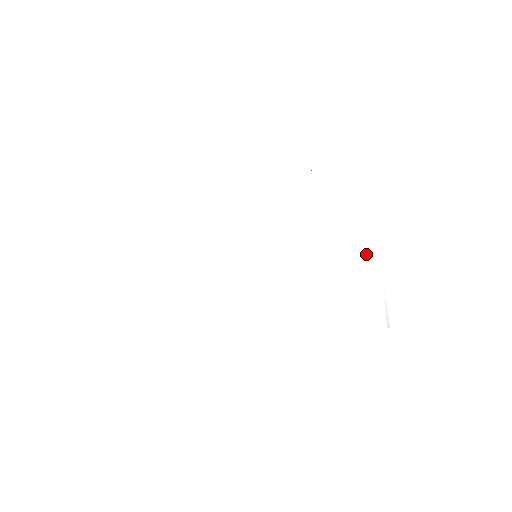
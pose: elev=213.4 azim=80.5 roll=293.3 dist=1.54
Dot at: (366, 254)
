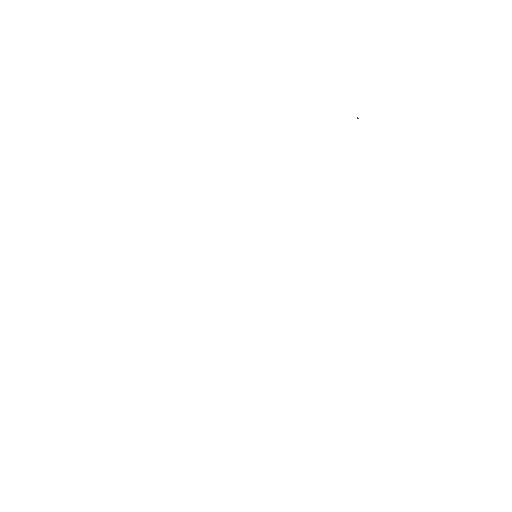
Dot at: (375, 231)
